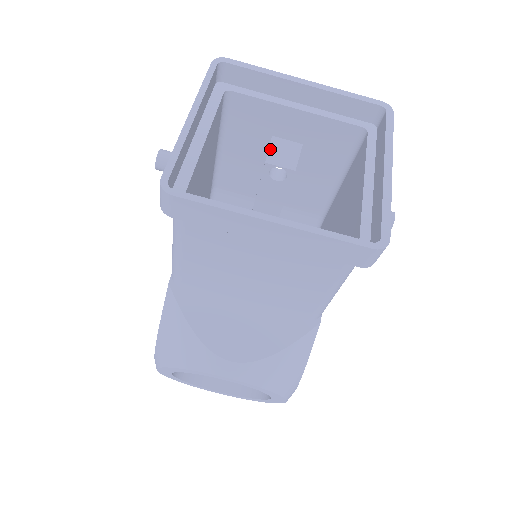
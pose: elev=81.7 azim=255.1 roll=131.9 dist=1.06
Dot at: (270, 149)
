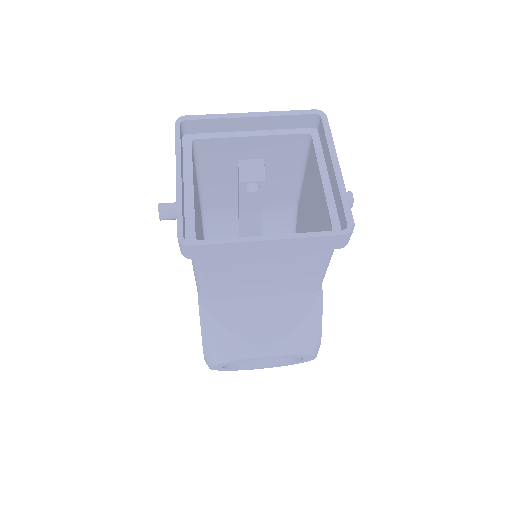
Dot at: (240, 171)
